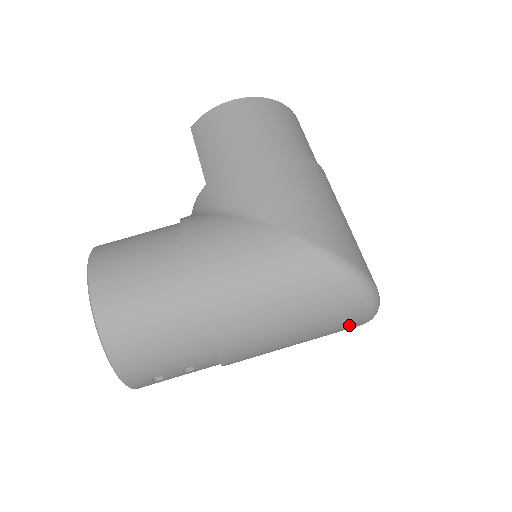
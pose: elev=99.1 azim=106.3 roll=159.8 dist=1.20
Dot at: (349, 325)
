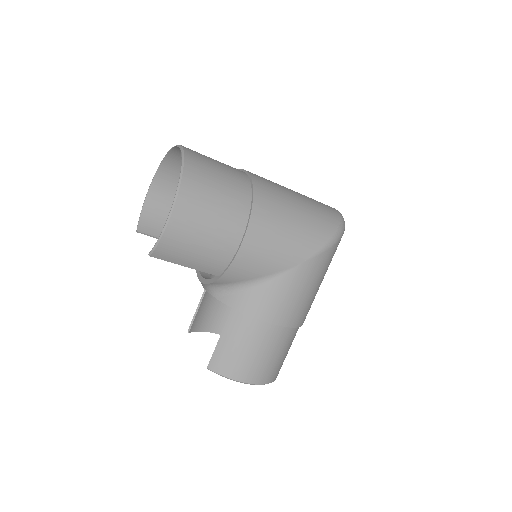
Dot at: occluded
